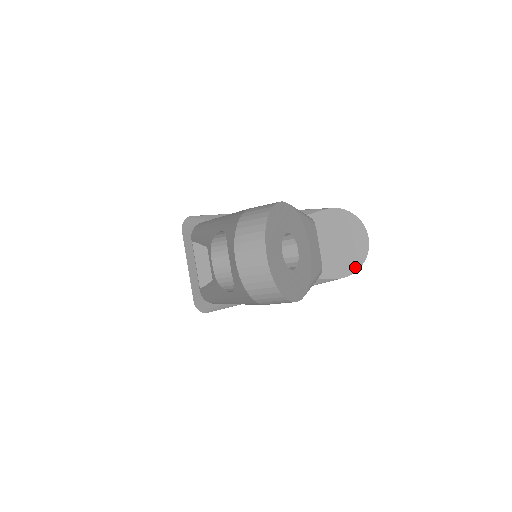
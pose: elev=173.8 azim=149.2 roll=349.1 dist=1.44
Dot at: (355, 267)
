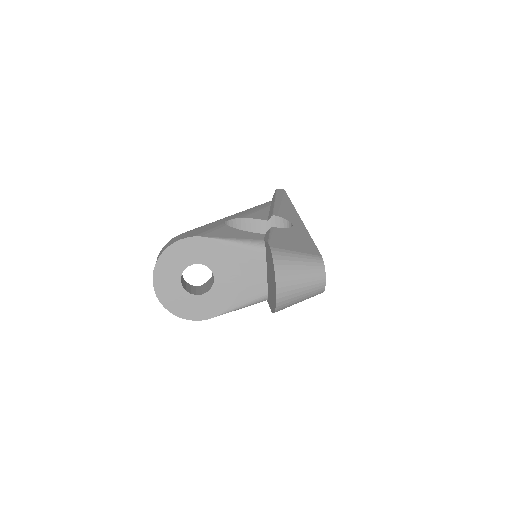
Dot at: (274, 308)
